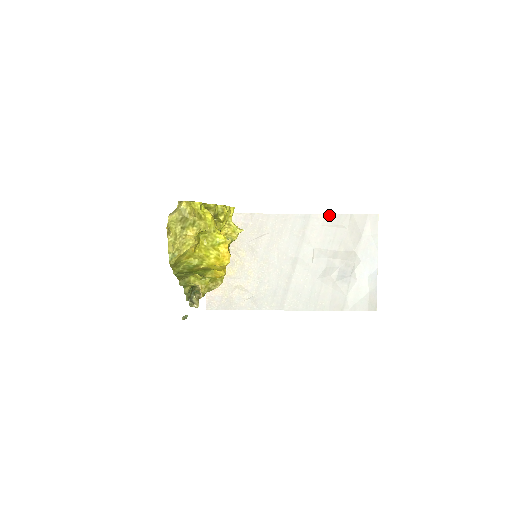
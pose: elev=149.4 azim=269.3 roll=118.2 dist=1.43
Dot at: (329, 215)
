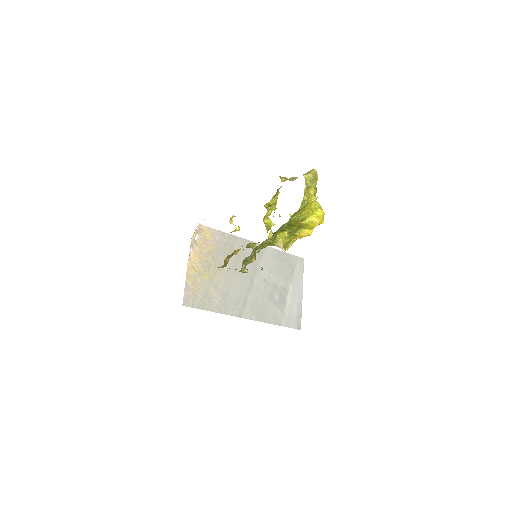
Dot at: (276, 250)
